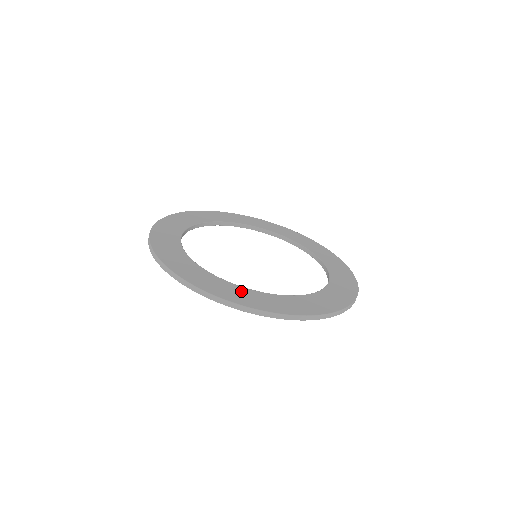
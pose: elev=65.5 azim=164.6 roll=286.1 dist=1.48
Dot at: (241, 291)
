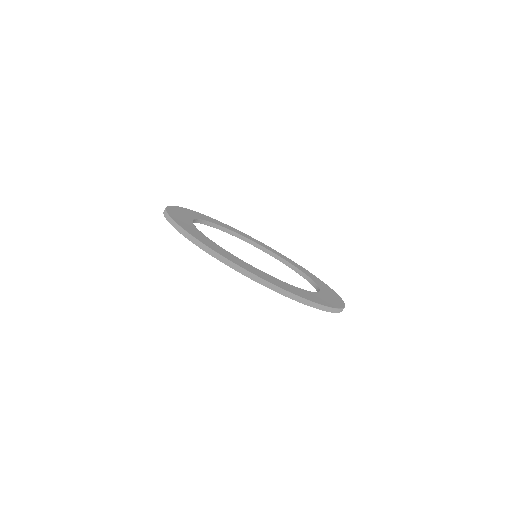
Dot at: (212, 242)
